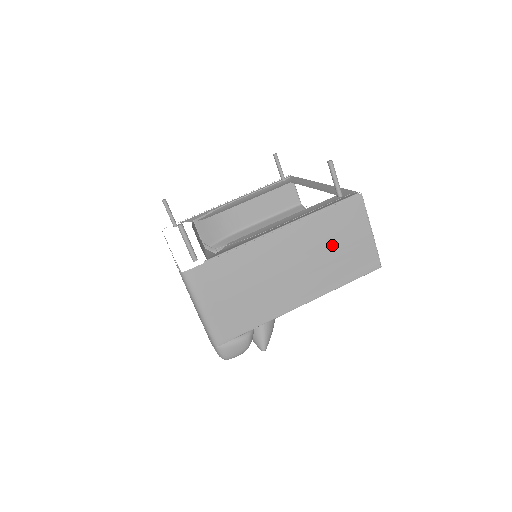
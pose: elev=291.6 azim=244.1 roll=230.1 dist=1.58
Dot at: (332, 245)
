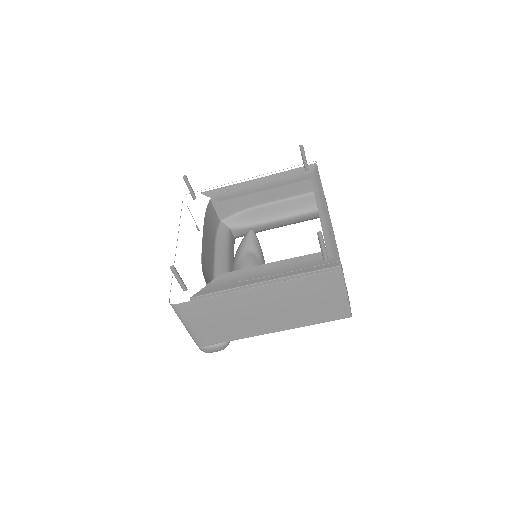
Dot at: (306, 300)
